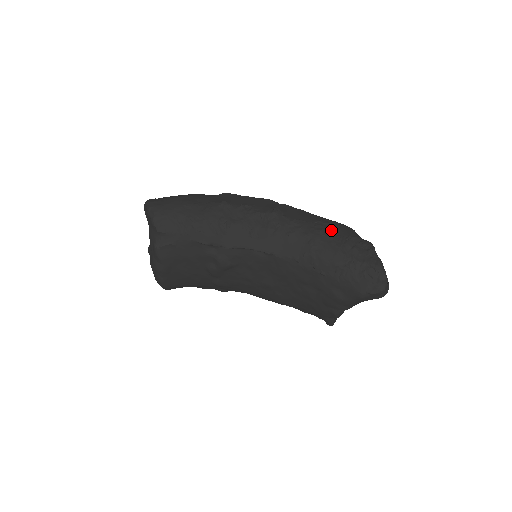
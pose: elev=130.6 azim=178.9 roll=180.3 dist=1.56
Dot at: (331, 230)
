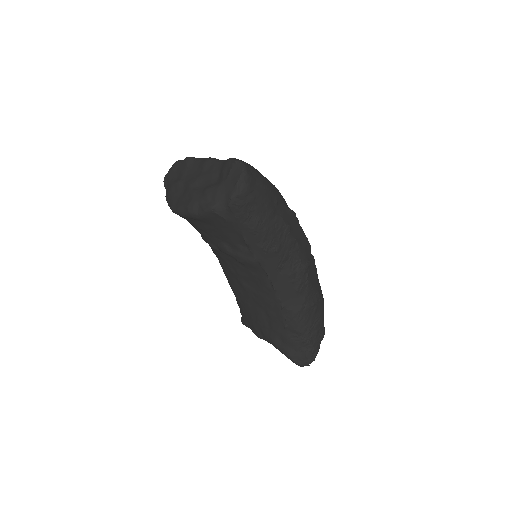
Dot at: (318, 307)
